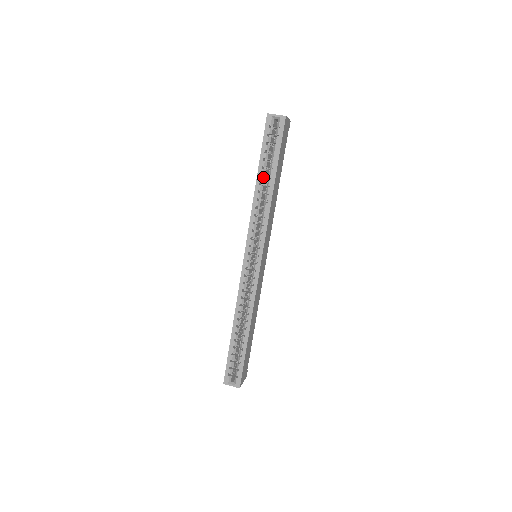
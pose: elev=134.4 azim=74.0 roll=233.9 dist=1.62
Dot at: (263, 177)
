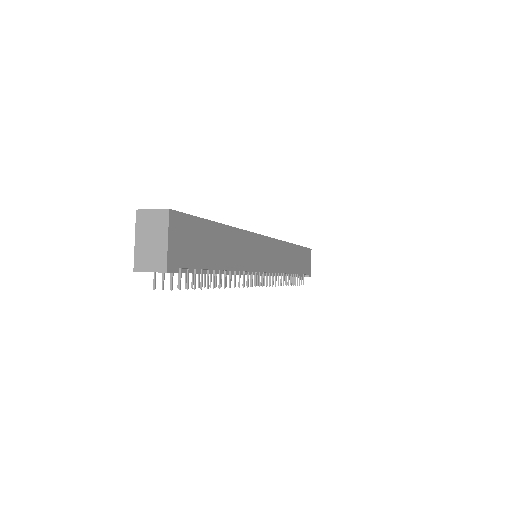
Dot at: occluded
